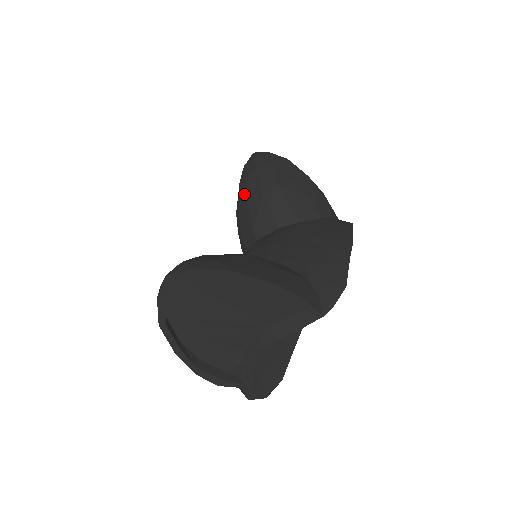
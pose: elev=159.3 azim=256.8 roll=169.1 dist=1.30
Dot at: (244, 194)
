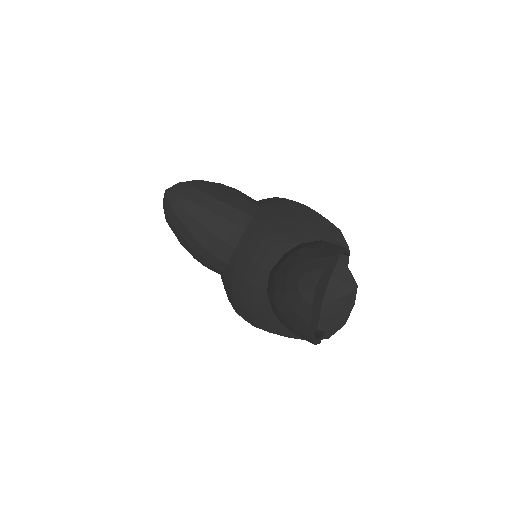
Dot at: (195, 224)
